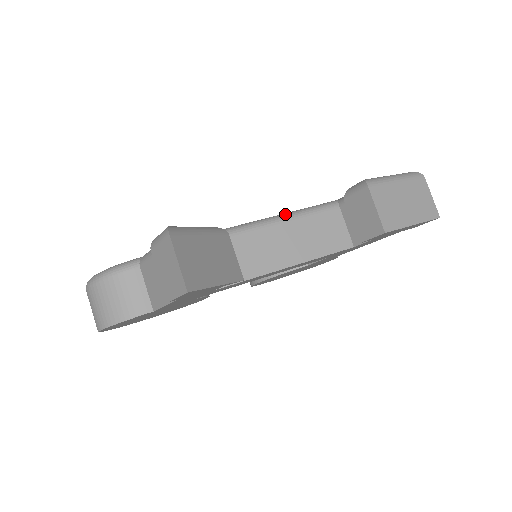
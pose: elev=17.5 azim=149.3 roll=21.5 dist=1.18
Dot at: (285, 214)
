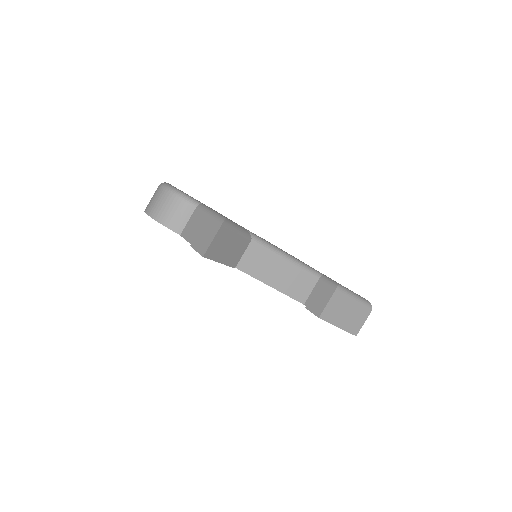
Dot at: (289, 256)
